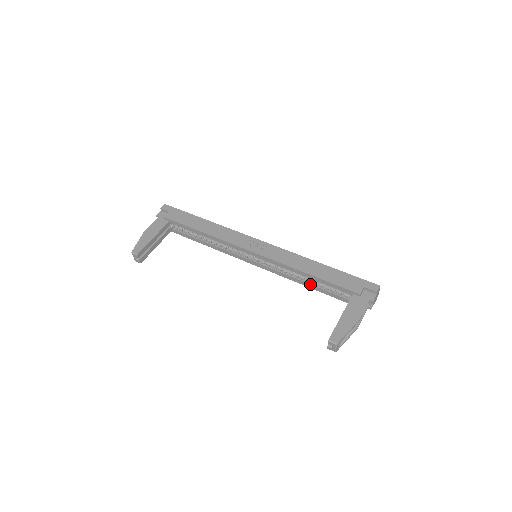
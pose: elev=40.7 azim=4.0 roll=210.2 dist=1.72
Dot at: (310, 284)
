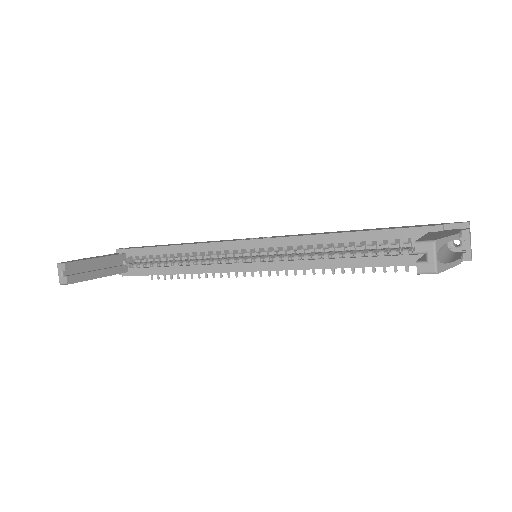
Dot at: (351, 257)
